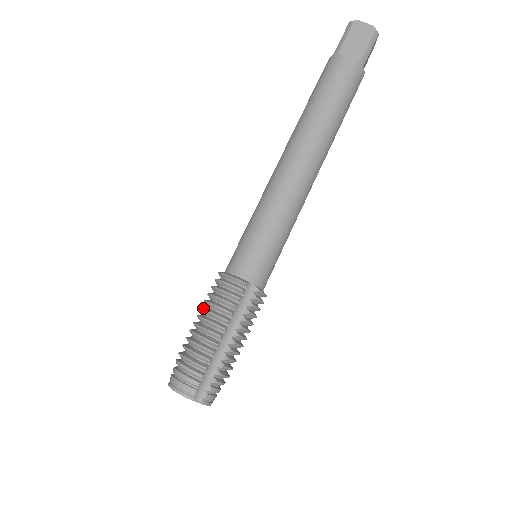
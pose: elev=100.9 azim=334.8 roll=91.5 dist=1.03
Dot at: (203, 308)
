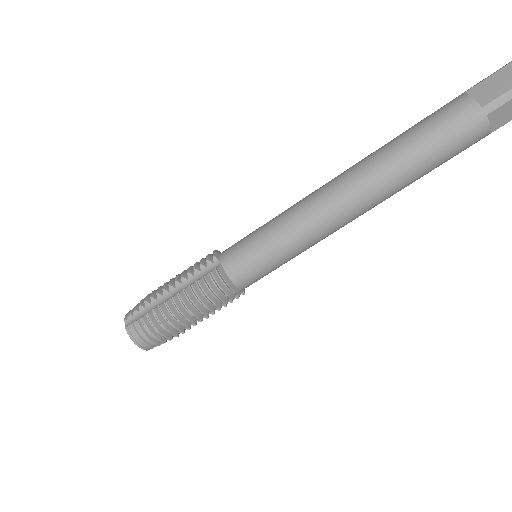
Dot at: (189, 296)
